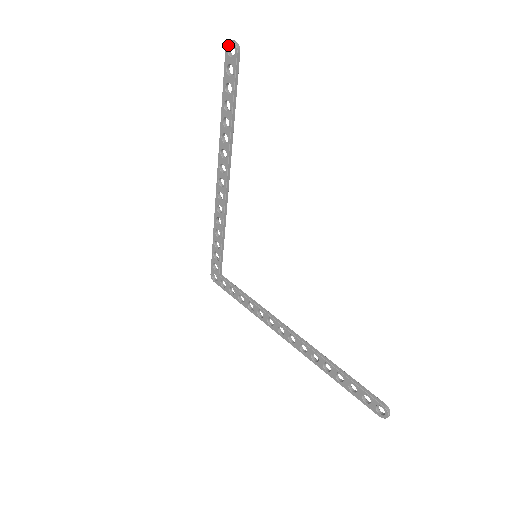
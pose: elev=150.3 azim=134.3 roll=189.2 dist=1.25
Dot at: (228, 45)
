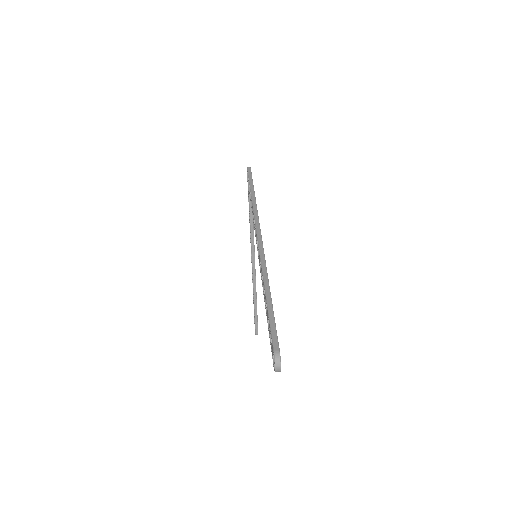
Dot at: (274, 359)
